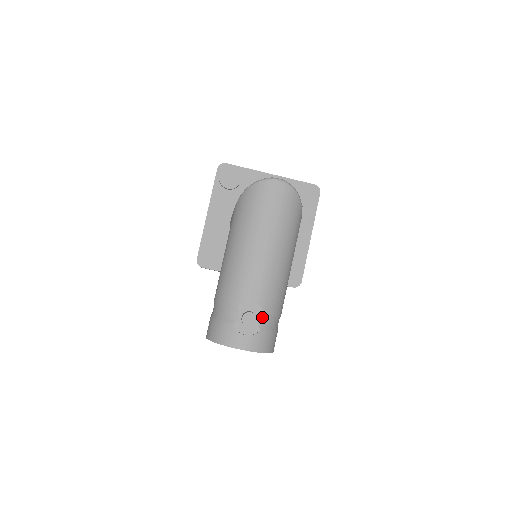
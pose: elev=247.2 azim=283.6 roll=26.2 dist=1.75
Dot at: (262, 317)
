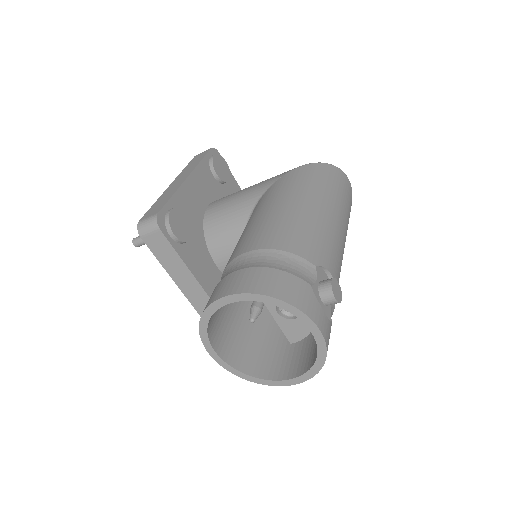
Dot at: (332, 305)
